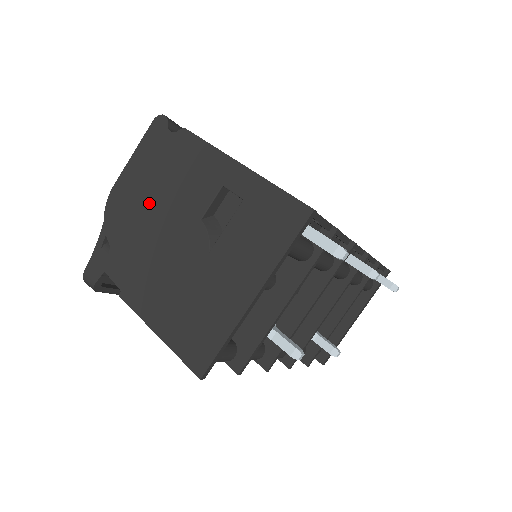
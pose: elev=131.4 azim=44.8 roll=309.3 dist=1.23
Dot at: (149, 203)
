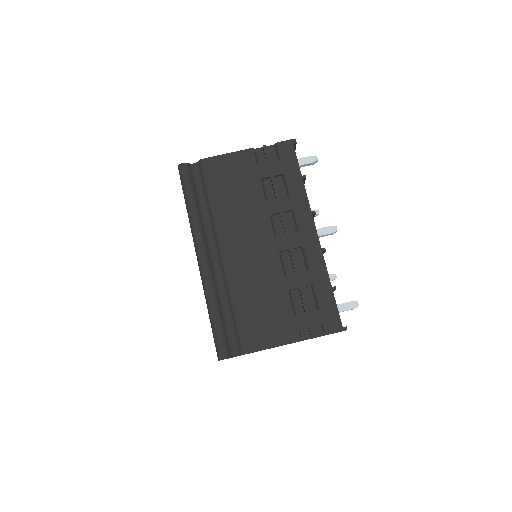
Dot at: occluded
